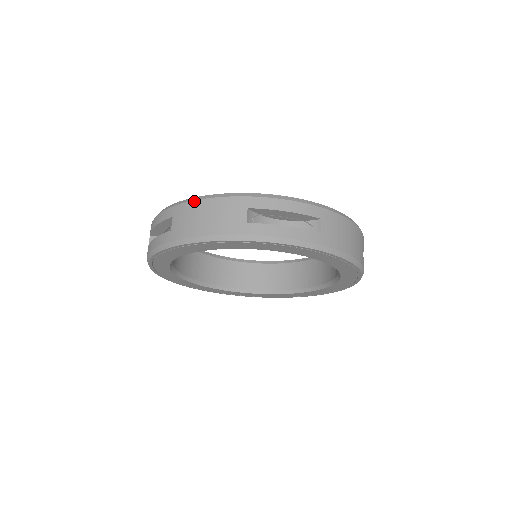
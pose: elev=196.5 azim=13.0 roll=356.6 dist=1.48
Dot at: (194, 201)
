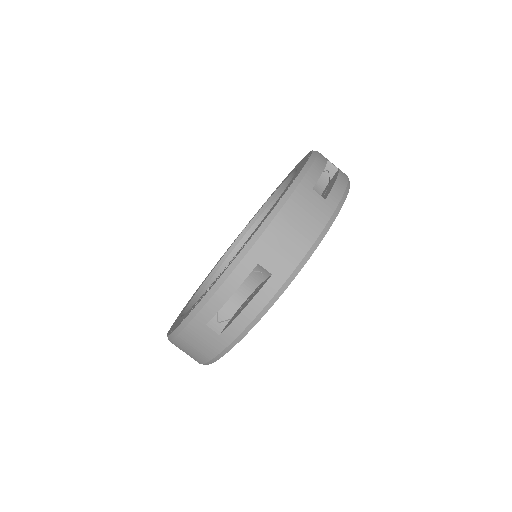
Dot at: (174, 340)
